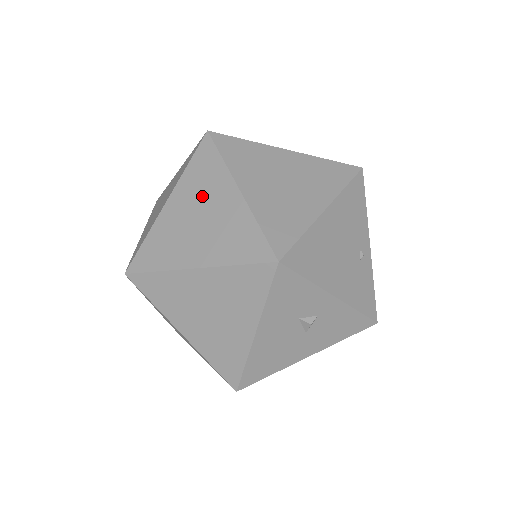
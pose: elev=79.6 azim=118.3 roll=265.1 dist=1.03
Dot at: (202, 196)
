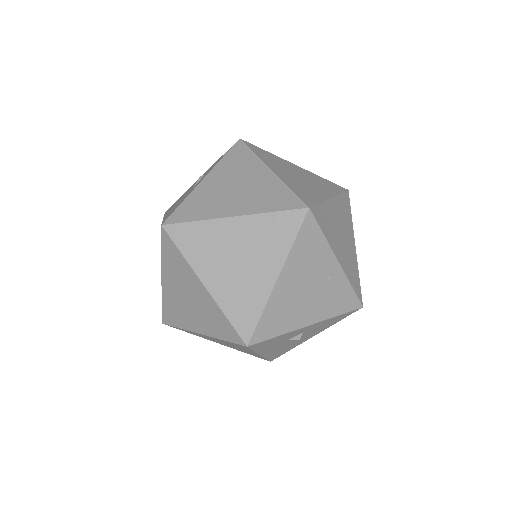
Dot at: (182, 282)
